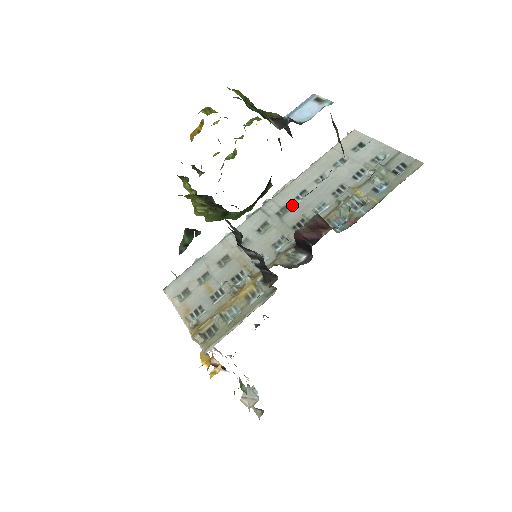
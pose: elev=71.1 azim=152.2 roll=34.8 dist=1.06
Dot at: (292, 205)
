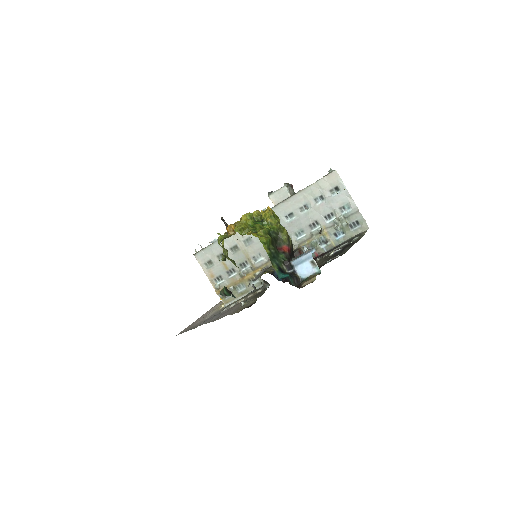
Dot at: (282, 223)
